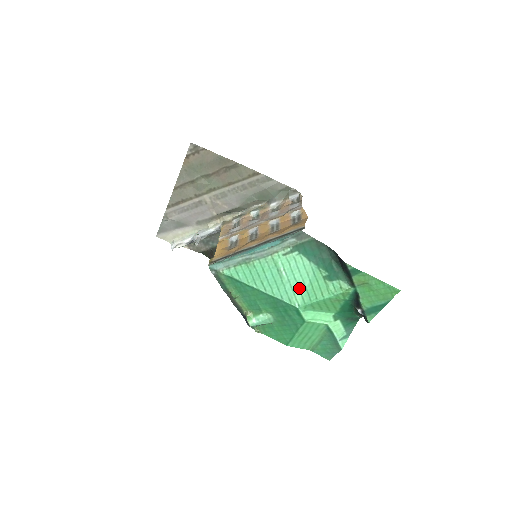
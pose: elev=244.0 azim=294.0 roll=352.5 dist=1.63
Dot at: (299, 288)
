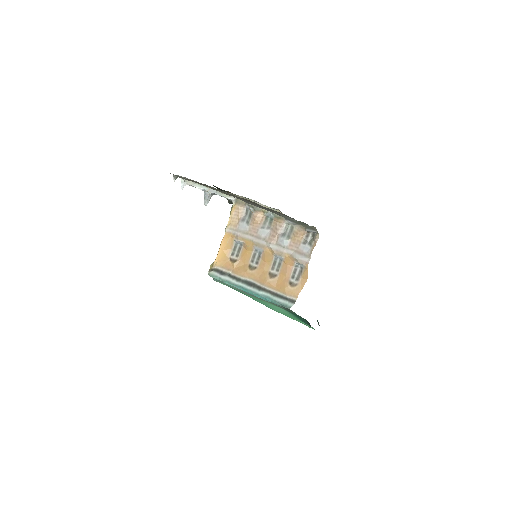
Dot at: (277, 310)
